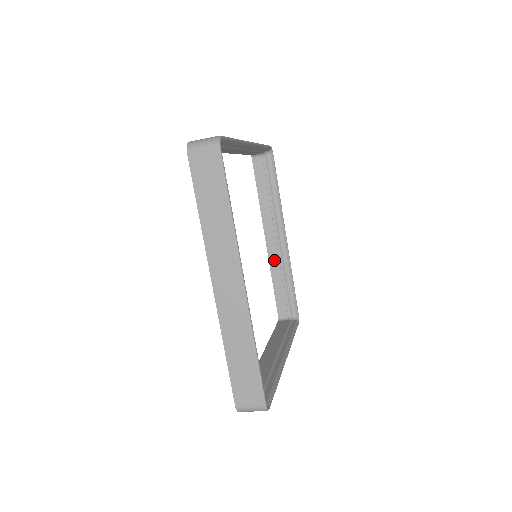
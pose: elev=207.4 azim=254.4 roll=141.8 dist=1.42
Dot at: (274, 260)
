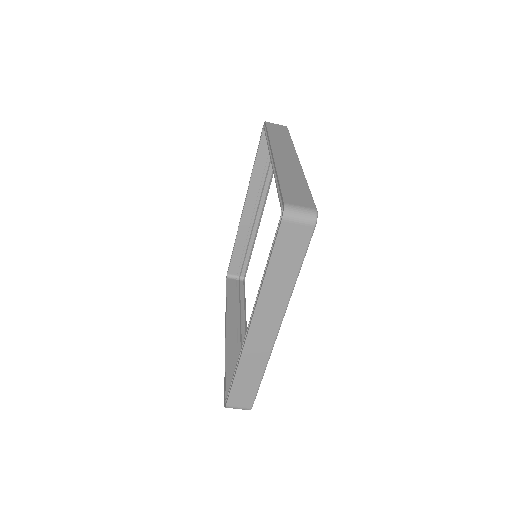
Dot at: (244, 228)
